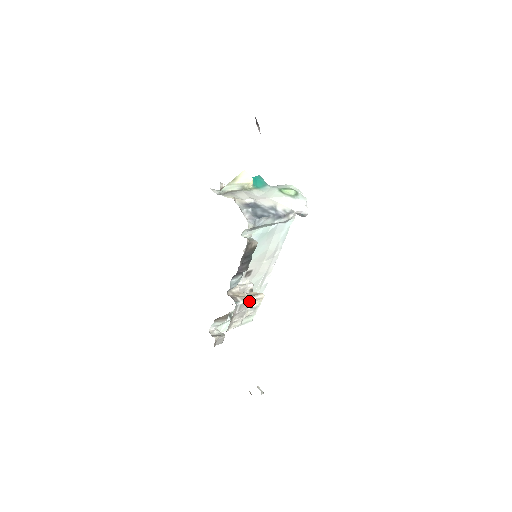
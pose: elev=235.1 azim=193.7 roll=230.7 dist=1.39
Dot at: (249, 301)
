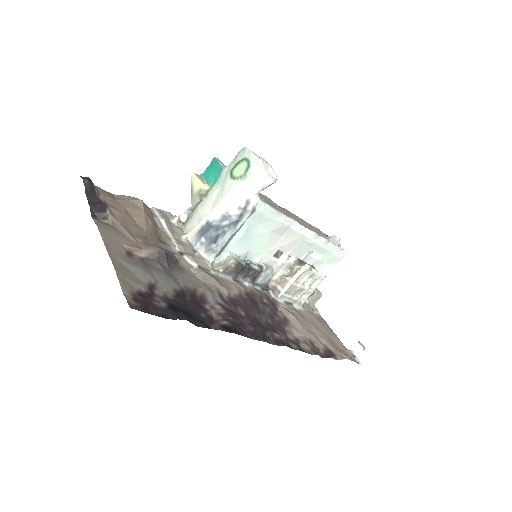
Dot at: (292, 284)
